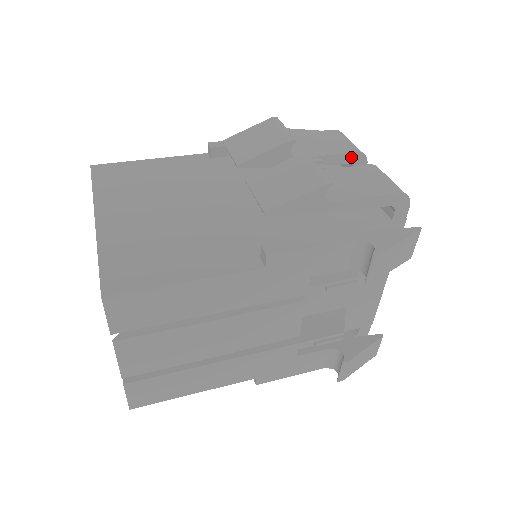
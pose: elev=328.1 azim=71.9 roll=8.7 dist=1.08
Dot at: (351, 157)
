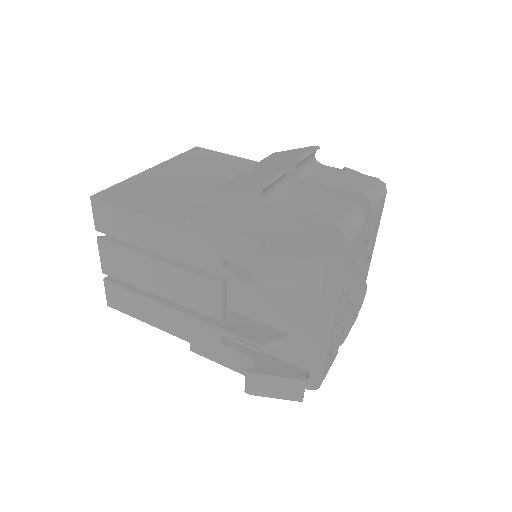
Dot at: (355, 198)
